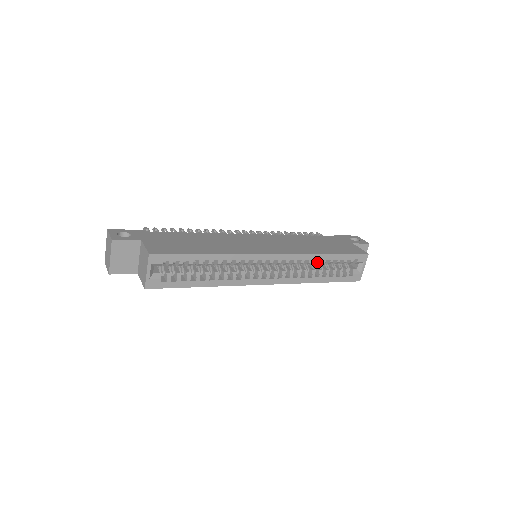
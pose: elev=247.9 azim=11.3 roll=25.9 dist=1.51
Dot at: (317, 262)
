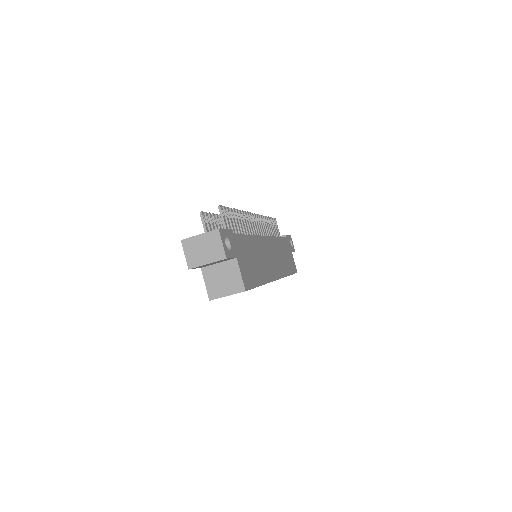
Dot at: occluded
